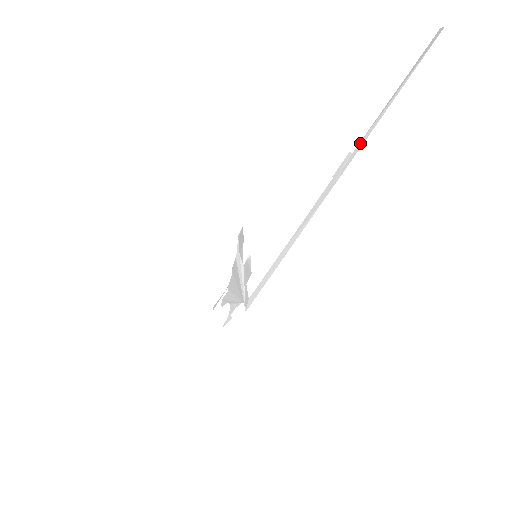
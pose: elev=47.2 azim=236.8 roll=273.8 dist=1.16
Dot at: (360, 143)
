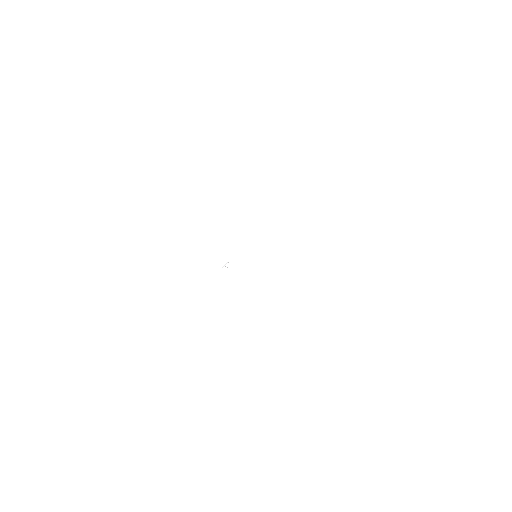
Dot at: occluded
